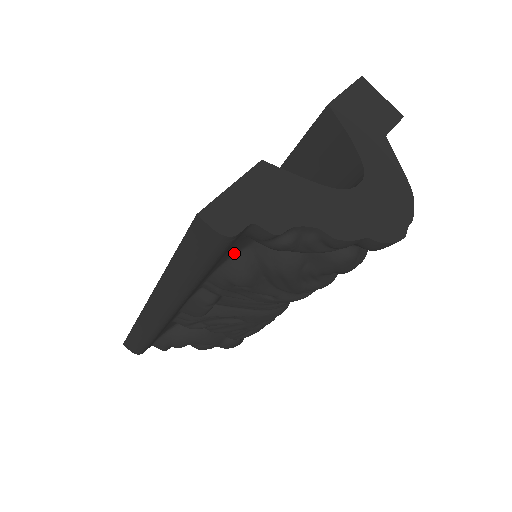
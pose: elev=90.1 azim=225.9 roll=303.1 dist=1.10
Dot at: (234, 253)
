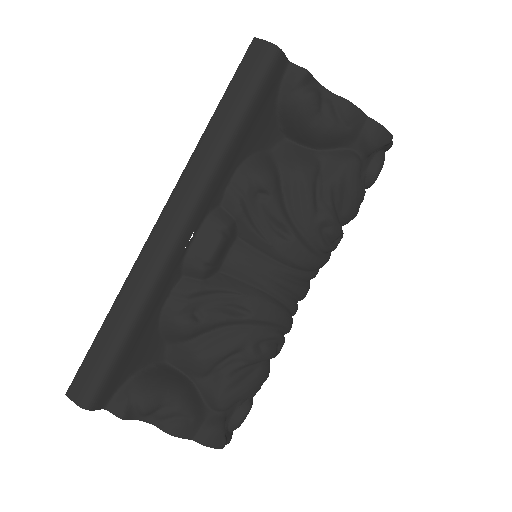
Dot at: (259, 149)
